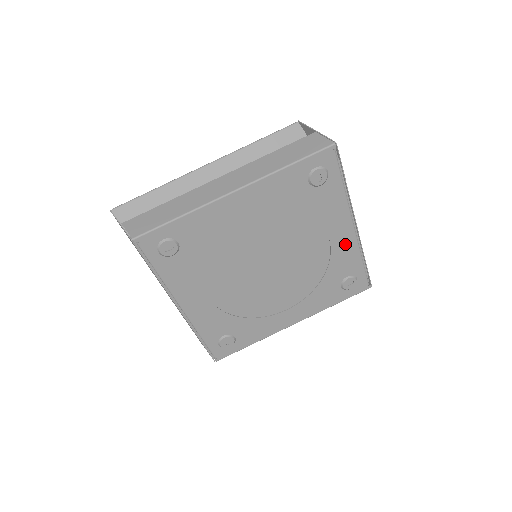
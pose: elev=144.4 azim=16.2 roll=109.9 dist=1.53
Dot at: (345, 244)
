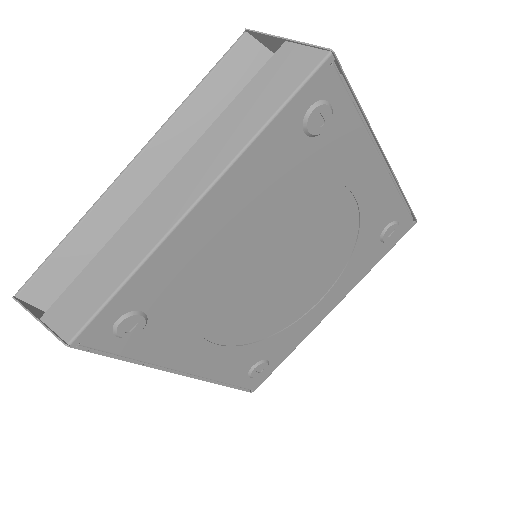
Dot at: (376, 190)
